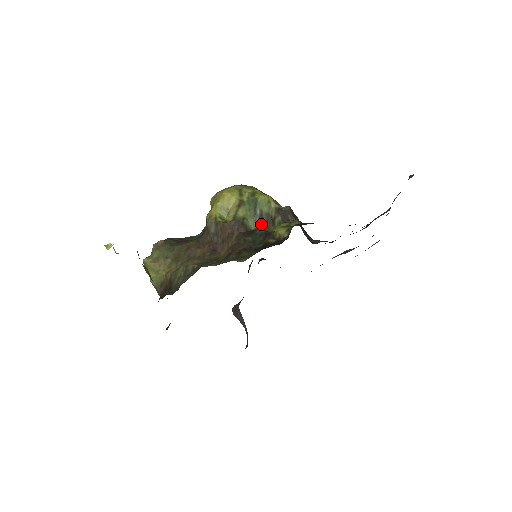
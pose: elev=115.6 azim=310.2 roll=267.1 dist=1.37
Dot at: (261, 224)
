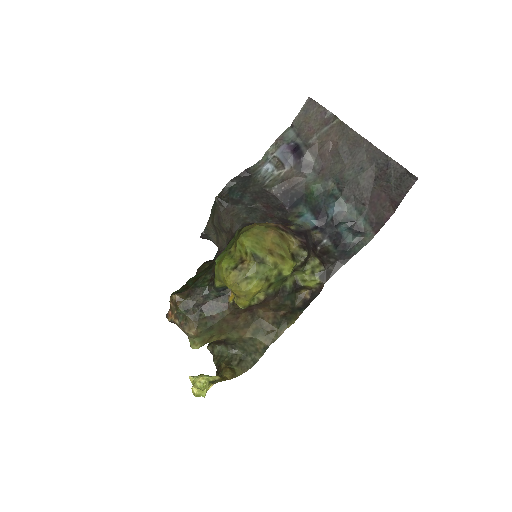
Dot at: (287, 279)
